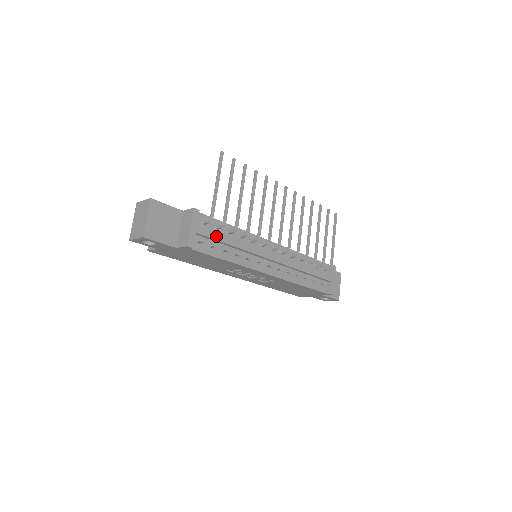
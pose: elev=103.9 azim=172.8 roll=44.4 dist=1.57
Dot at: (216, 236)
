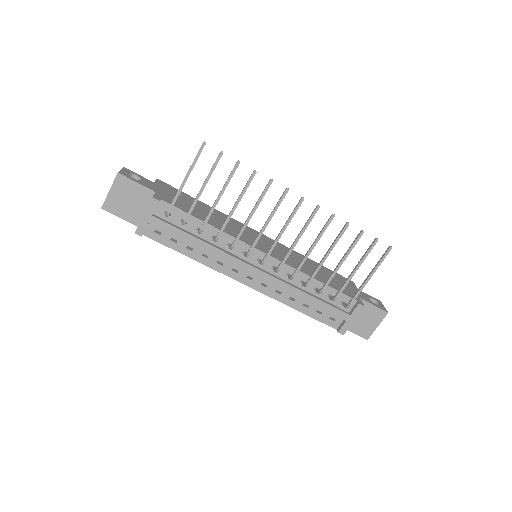
Dot at: (176, 231)
